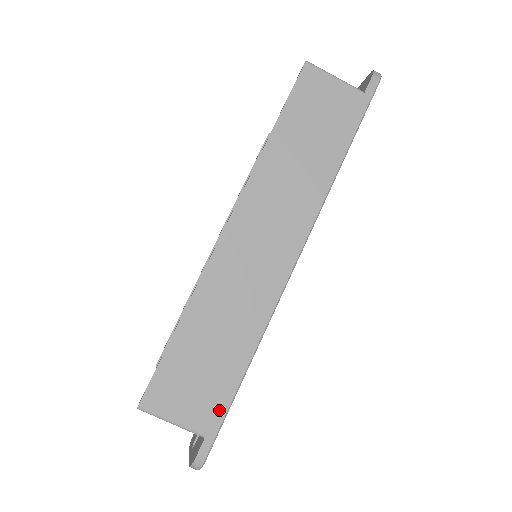
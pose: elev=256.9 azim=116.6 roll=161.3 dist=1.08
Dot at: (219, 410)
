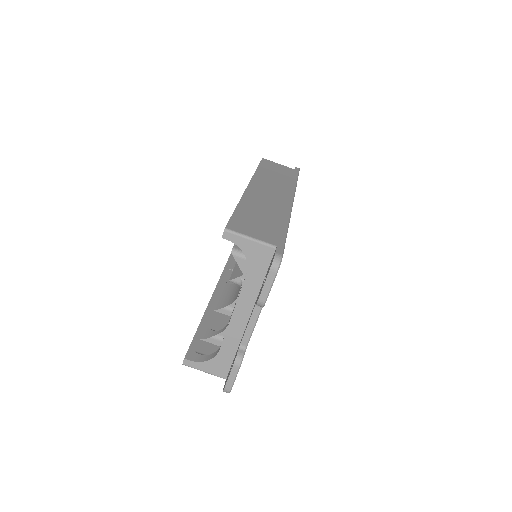
Dot at: (280, 238)
